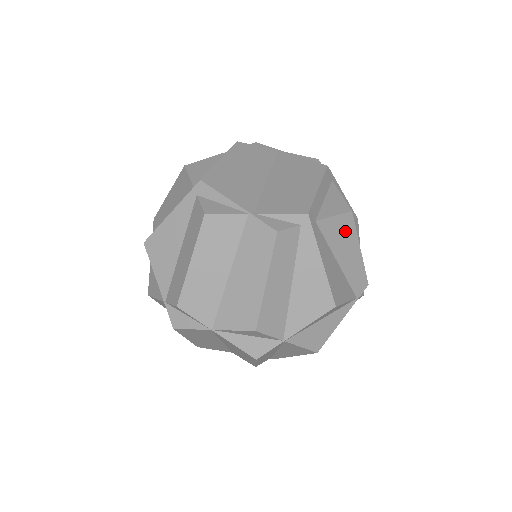
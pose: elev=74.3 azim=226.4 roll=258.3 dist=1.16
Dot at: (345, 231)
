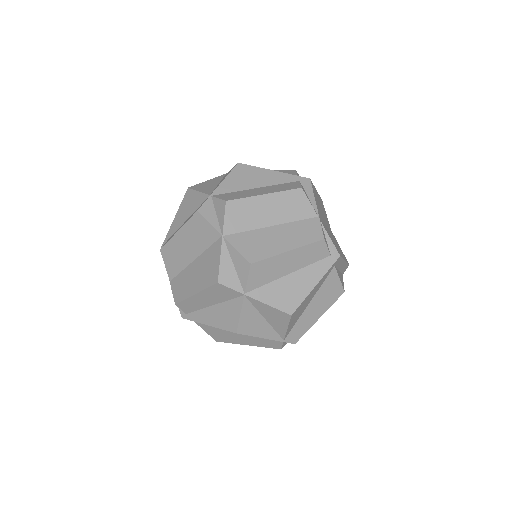
Dot at: (331, 295)
